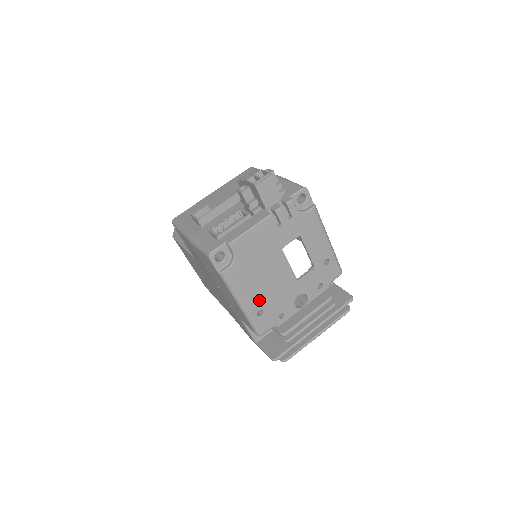
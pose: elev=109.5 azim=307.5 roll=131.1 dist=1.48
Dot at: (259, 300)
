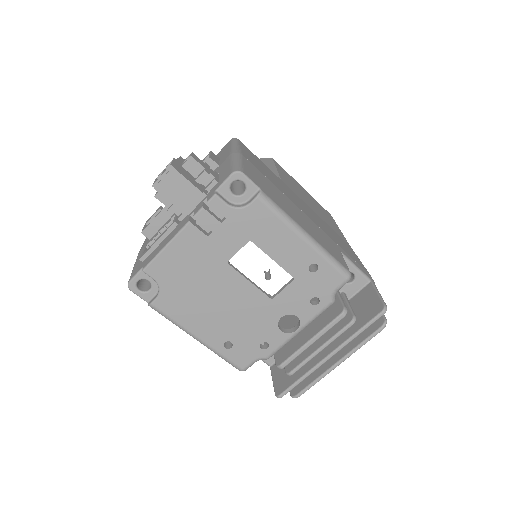
Dot at: (220, 330)
